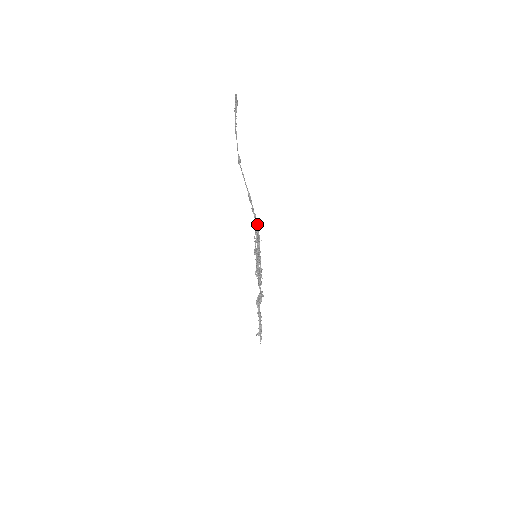
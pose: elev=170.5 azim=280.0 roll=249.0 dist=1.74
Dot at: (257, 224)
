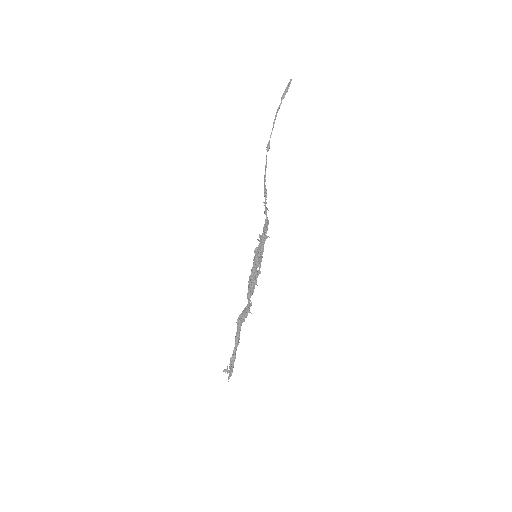
Dot at: (267, 220)
